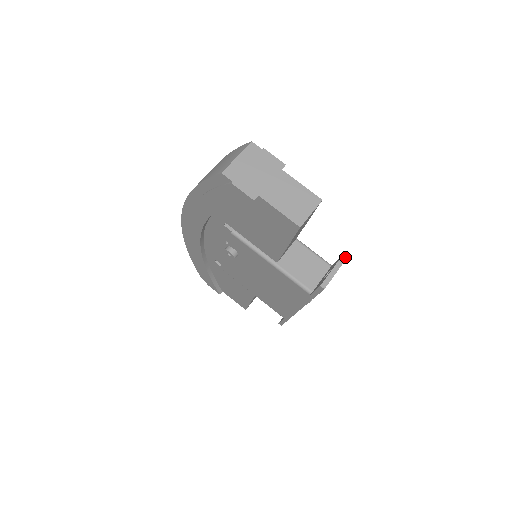
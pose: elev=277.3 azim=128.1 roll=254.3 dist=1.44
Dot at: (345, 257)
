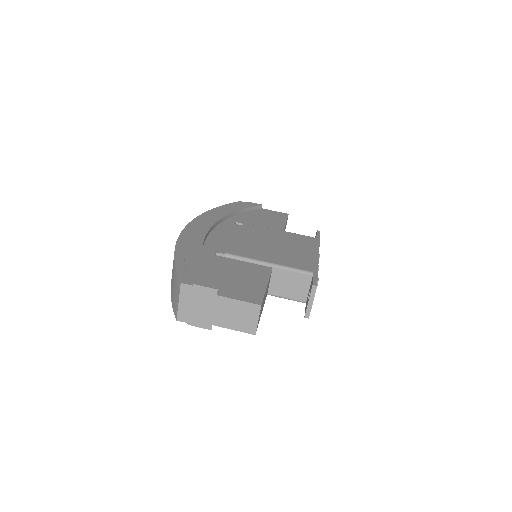
Dot at: (315, 286)
